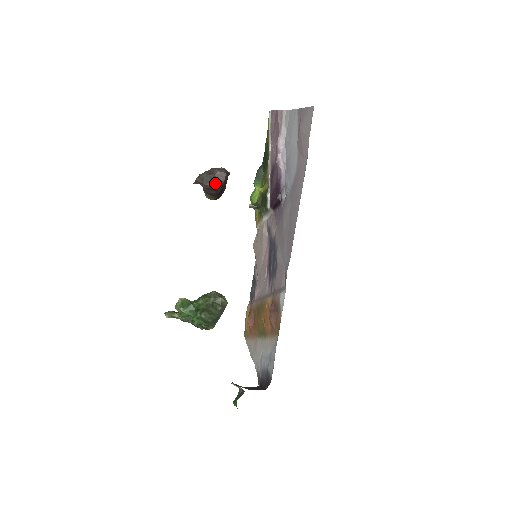
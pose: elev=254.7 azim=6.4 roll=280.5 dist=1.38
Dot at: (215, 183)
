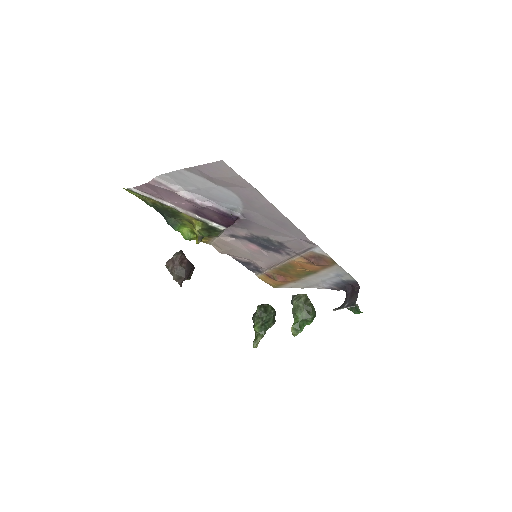
Dot at: (187, 268)
